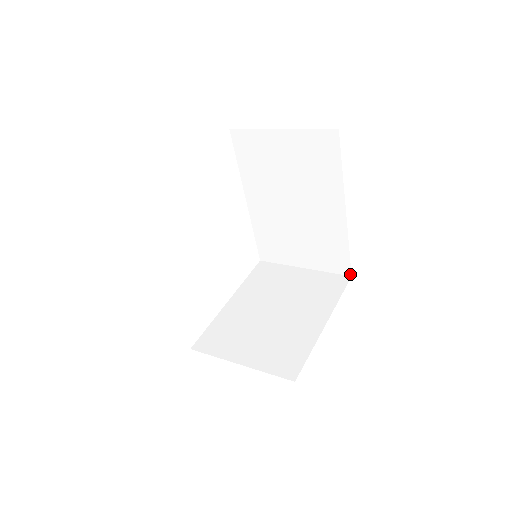
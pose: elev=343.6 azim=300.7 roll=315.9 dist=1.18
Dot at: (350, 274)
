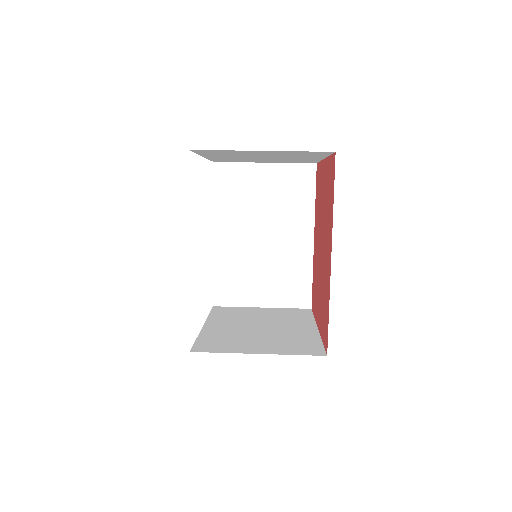
Dot at: (310, 306)
